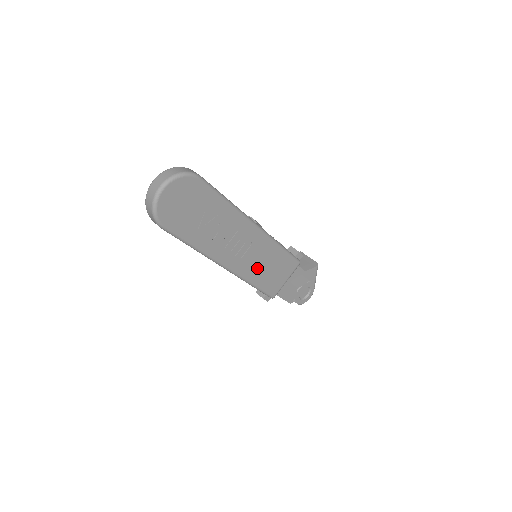
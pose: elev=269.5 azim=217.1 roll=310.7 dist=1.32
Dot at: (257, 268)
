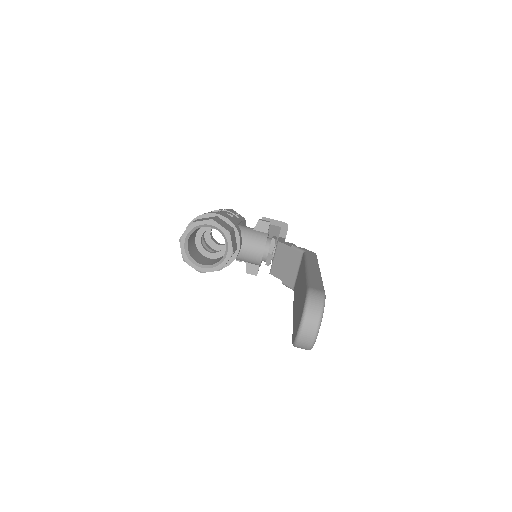
Dot at: occluded
